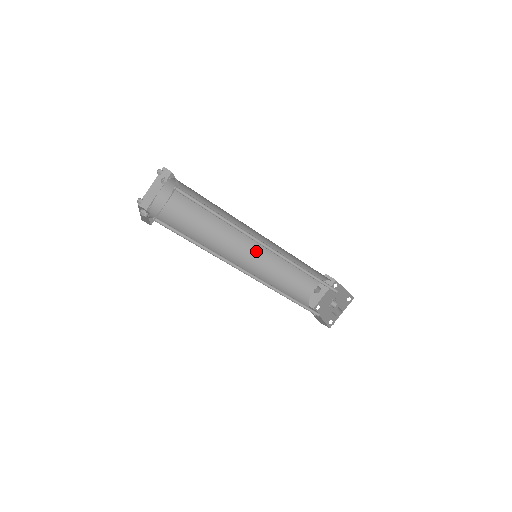
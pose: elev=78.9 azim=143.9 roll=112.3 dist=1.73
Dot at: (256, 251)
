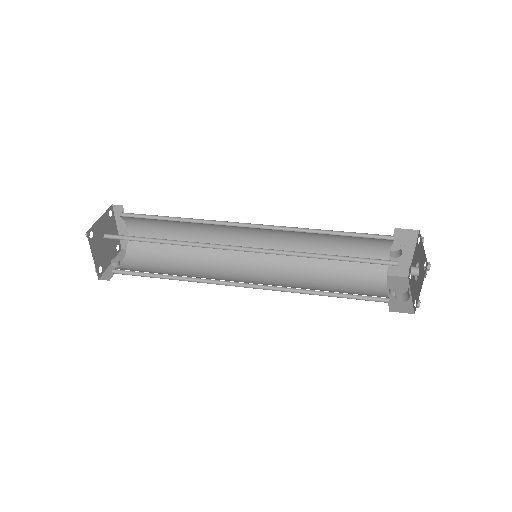
Dot at: (271, 241)
